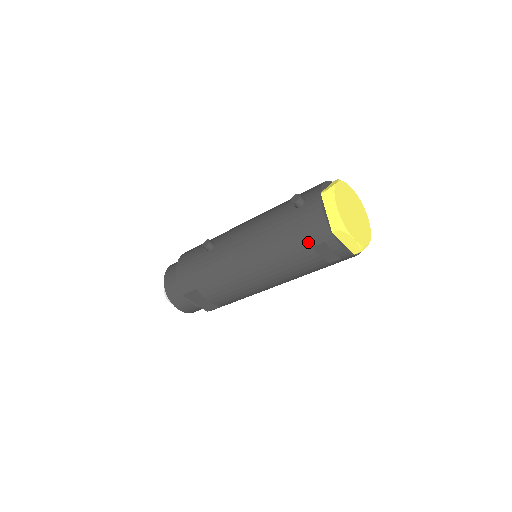
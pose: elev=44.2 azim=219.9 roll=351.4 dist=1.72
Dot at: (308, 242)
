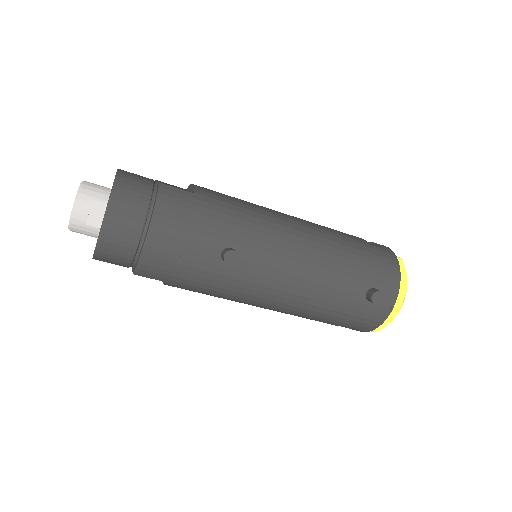
Dot at: (344, 325)
